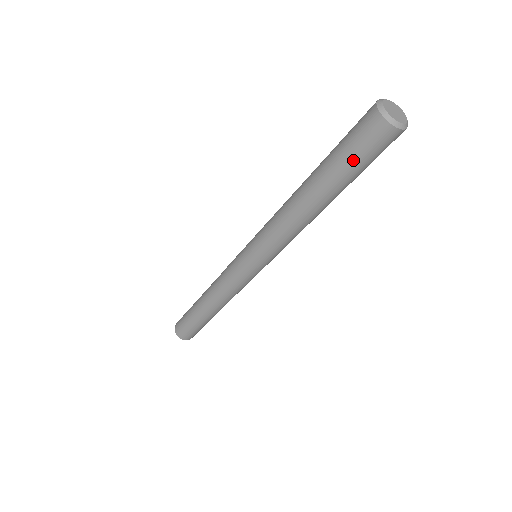
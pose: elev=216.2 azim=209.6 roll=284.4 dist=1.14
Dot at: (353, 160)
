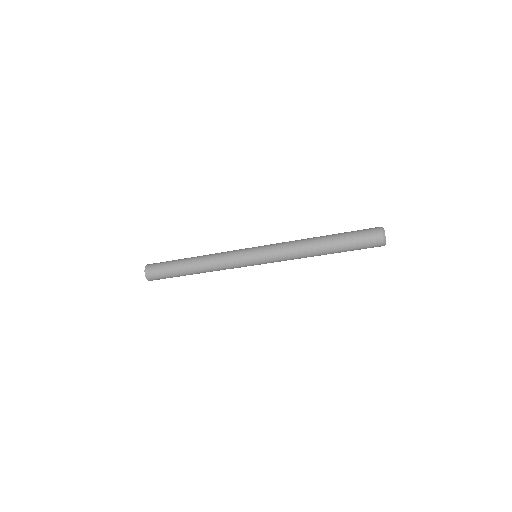
Dot at: (356, 238)
